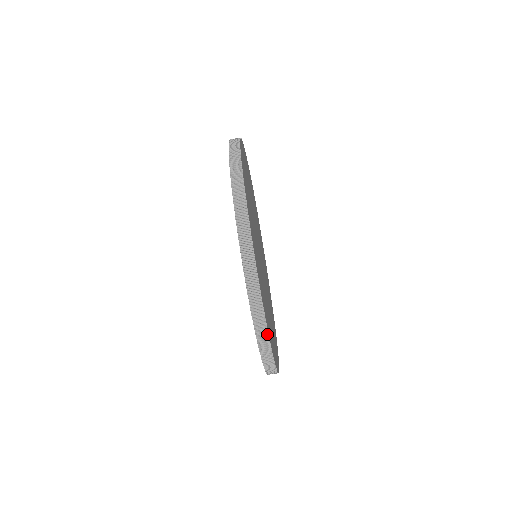
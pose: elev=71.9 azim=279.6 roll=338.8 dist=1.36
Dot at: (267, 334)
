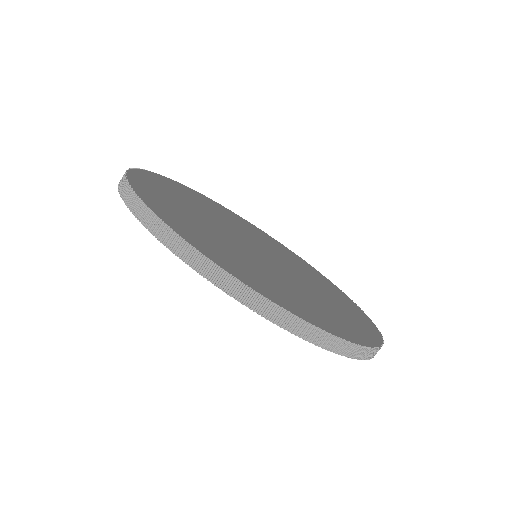
Dot at: (190, 247)
